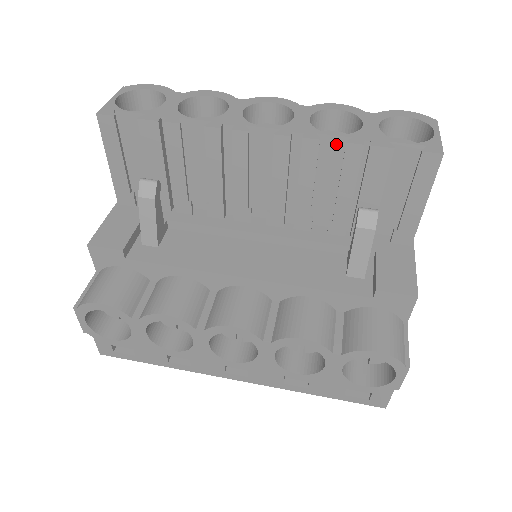
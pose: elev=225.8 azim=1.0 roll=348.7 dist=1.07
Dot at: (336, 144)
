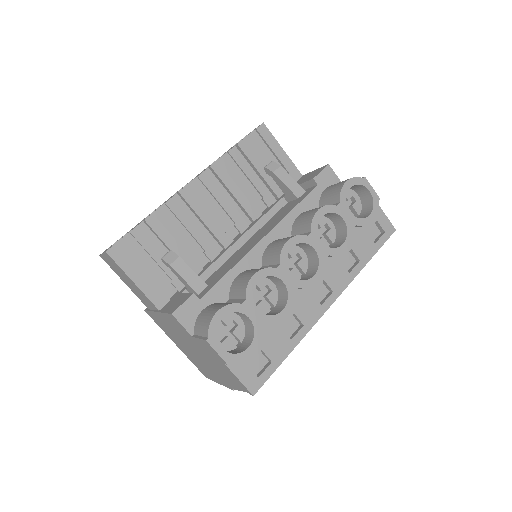
Dot at: (225, 161)
